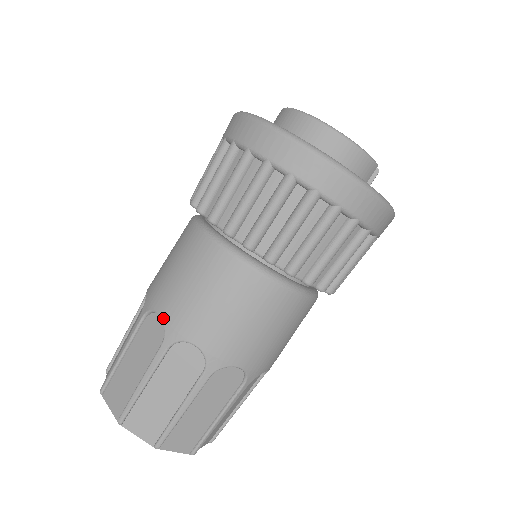
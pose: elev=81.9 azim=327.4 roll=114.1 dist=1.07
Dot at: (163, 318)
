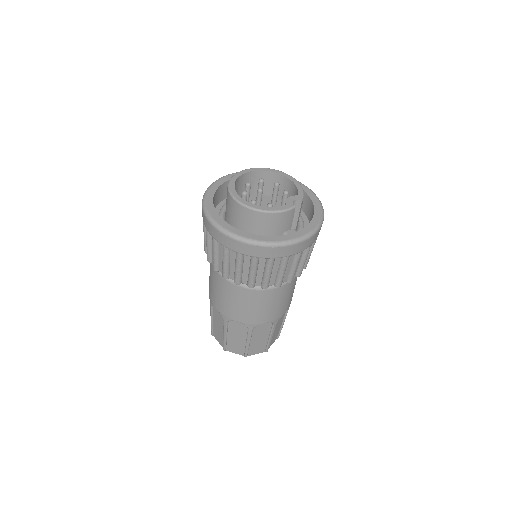
Dot at: occluded
